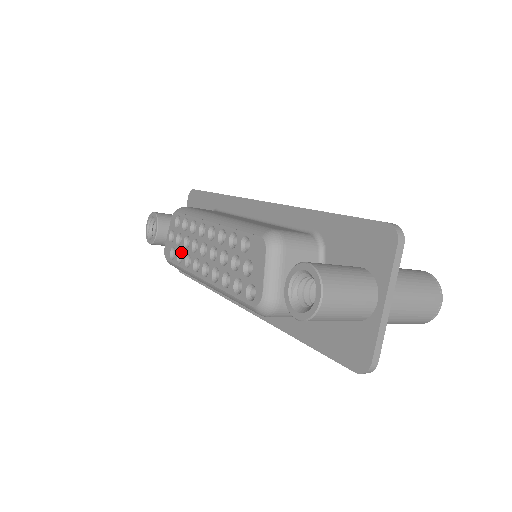
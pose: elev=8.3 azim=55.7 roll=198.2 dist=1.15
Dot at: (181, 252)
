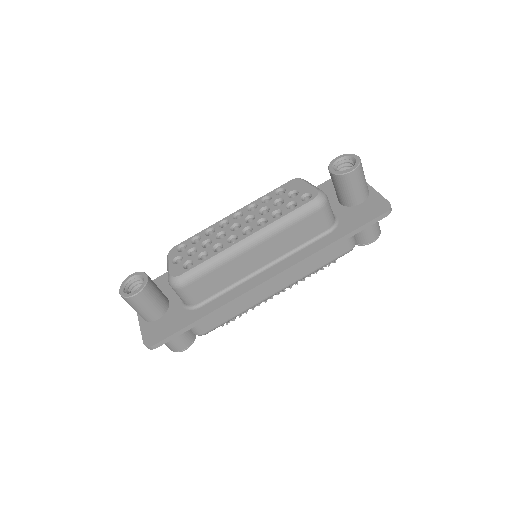
Dot at: (200, 255)
